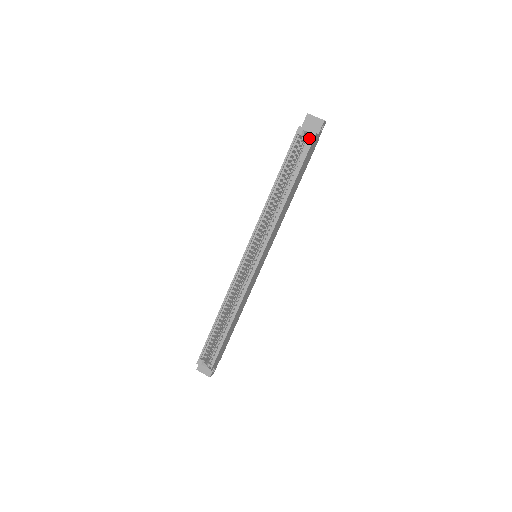
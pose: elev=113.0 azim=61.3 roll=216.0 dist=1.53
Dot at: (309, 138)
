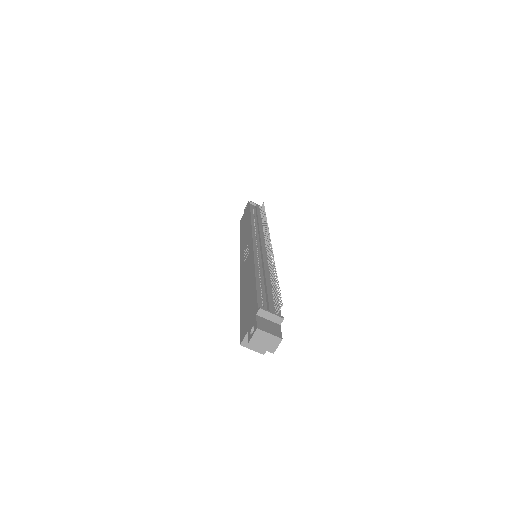
Dot at: occluded
